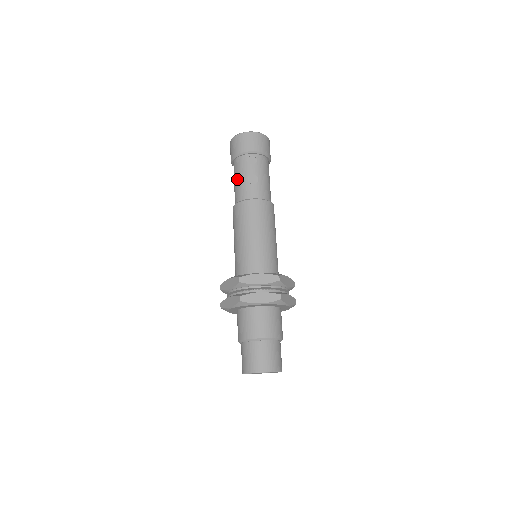
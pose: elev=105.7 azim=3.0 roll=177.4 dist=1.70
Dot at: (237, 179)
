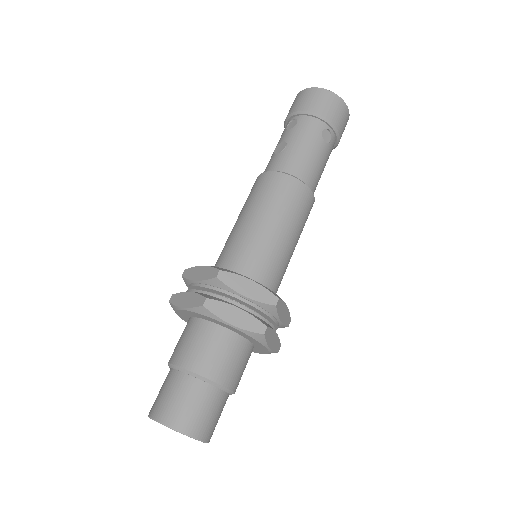
Dot at: occluded
